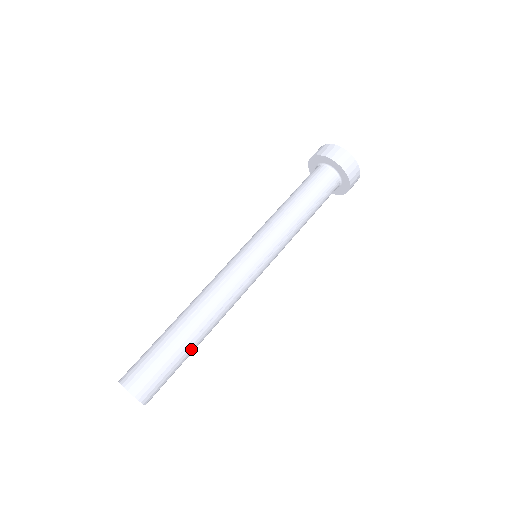
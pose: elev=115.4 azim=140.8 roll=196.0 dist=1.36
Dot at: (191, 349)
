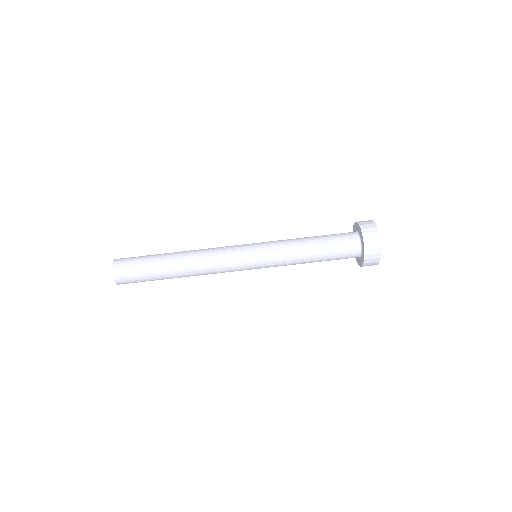
Dot at: (166, 278)
